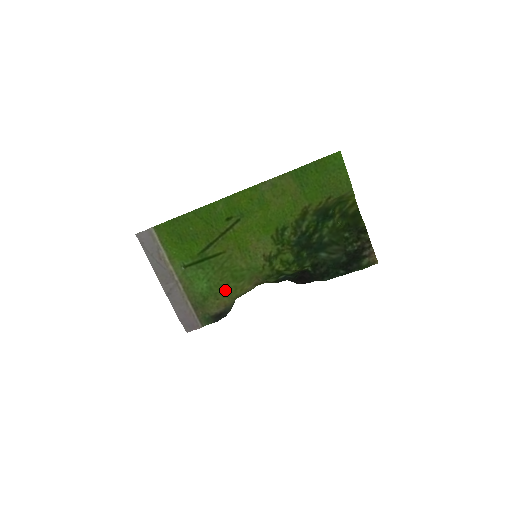
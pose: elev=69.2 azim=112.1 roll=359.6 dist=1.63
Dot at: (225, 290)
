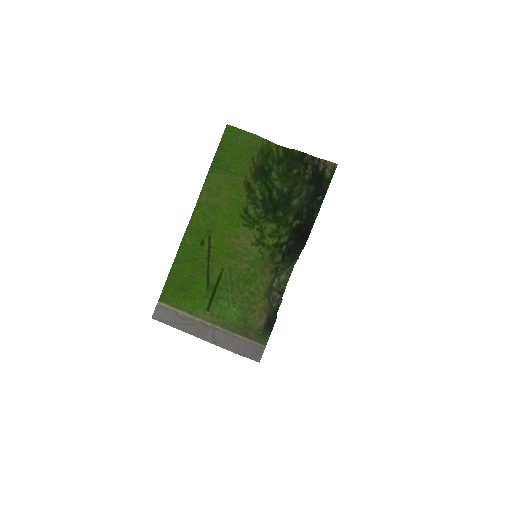
Dot at: (252, 298)
